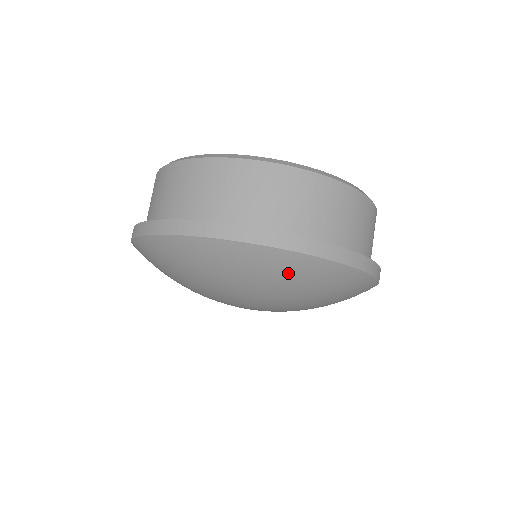
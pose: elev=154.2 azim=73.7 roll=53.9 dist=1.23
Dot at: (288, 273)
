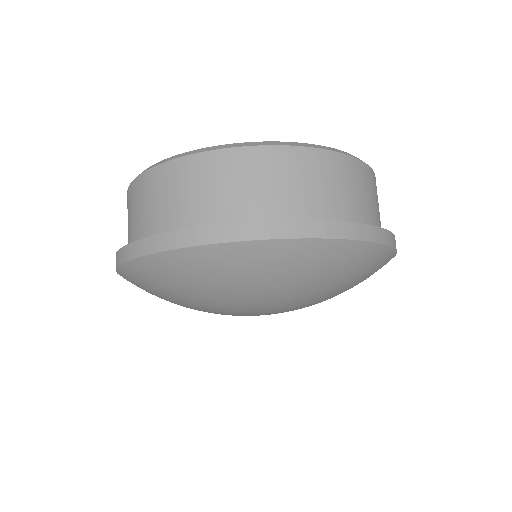
Dot at: (337, 265)
